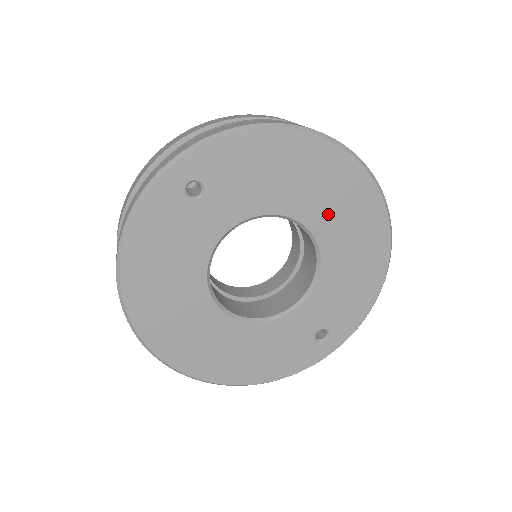
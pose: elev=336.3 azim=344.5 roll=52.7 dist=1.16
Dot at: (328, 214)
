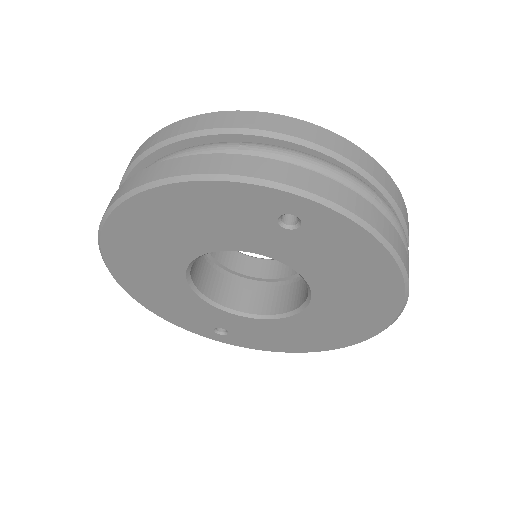
Dot at: (332, 312)
